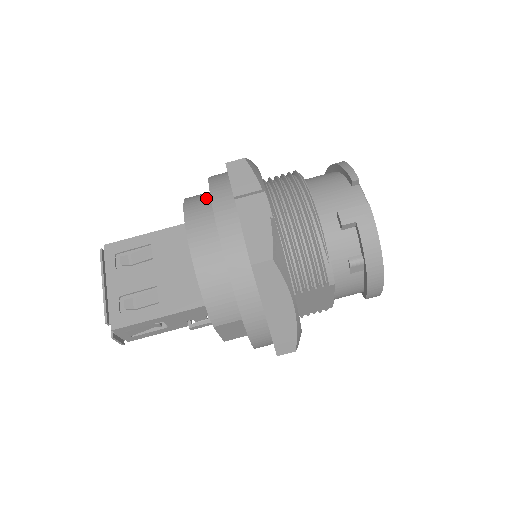
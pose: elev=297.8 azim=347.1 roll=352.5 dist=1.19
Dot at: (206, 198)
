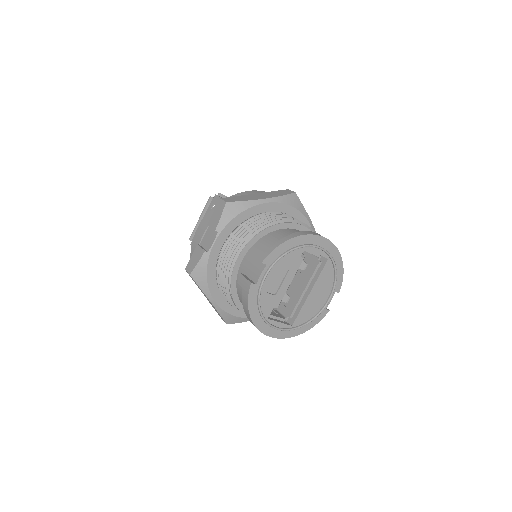
Dot at: occluded
